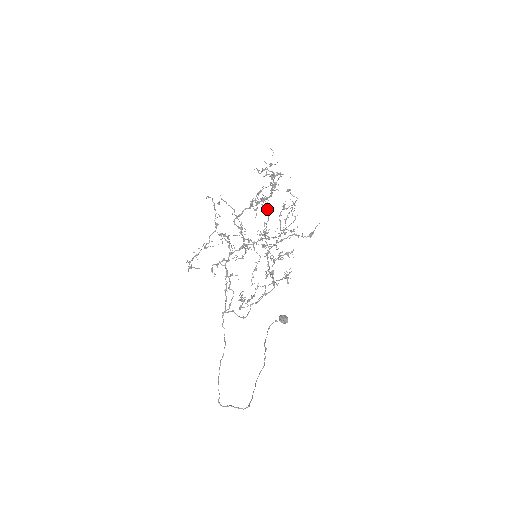
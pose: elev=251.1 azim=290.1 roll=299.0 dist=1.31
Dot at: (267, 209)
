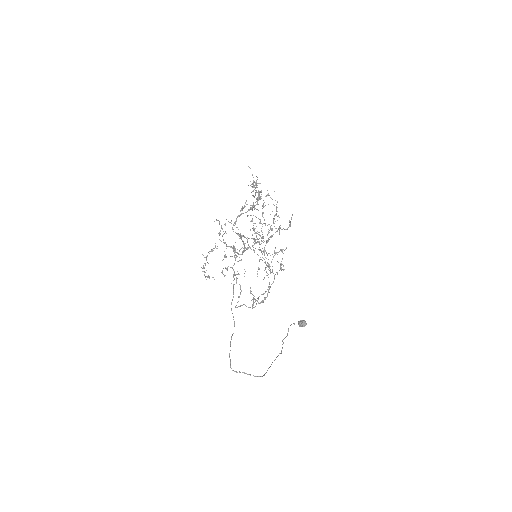
Dot at: occluded
